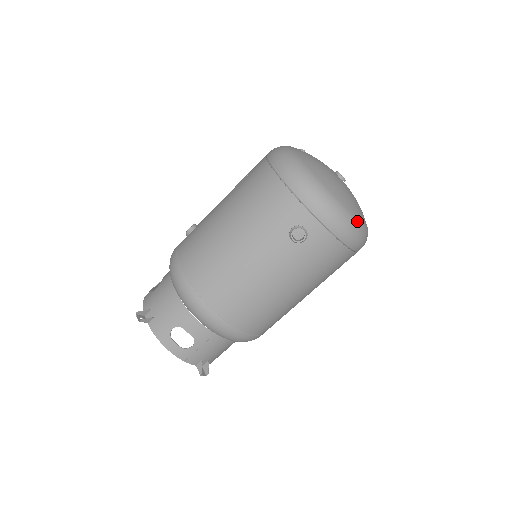
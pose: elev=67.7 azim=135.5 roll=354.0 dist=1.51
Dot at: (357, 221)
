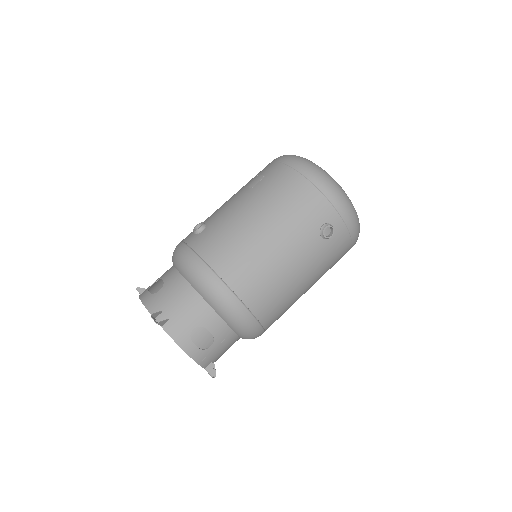
Dot at: occluded
